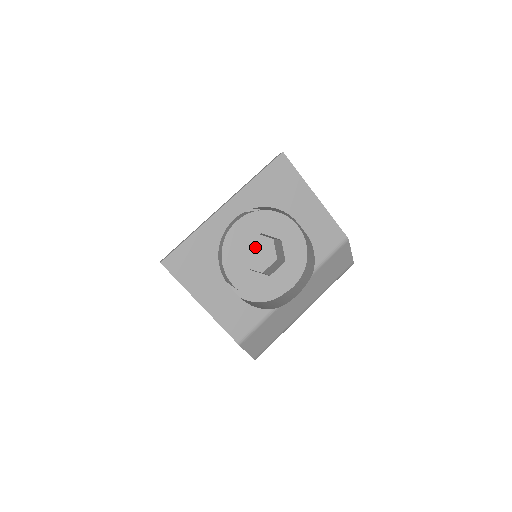
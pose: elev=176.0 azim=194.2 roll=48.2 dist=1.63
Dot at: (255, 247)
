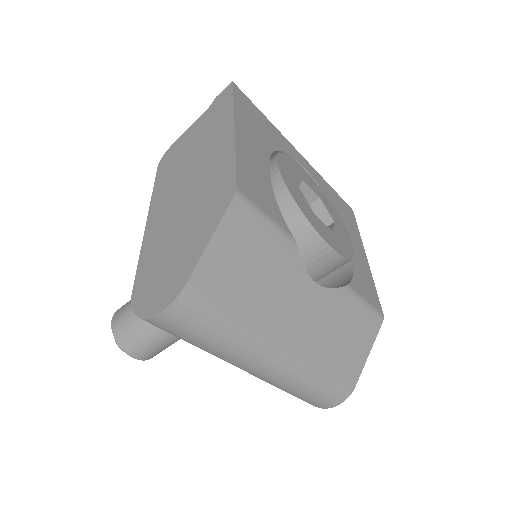
Dot at: occluded
